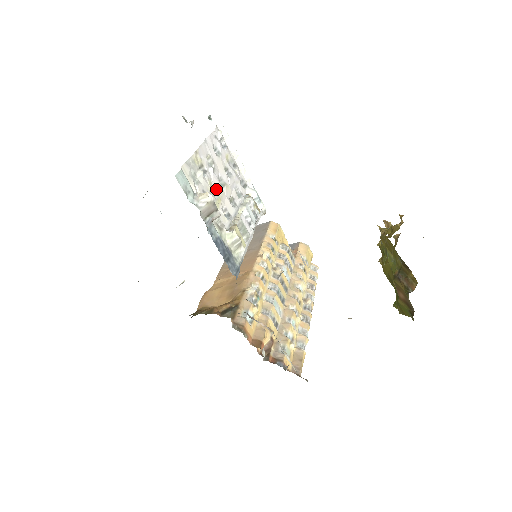
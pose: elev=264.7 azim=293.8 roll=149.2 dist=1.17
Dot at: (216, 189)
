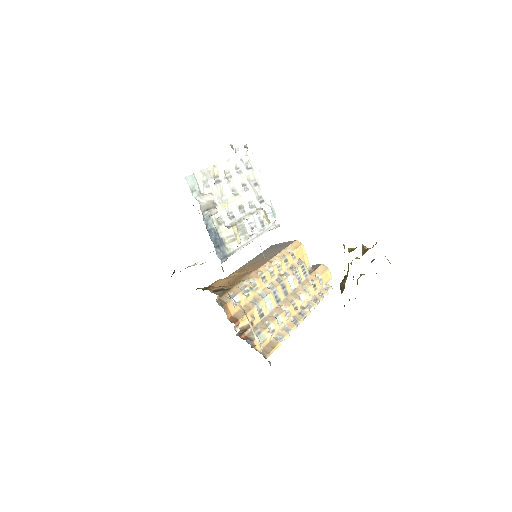
Dot at: (226, 196)
